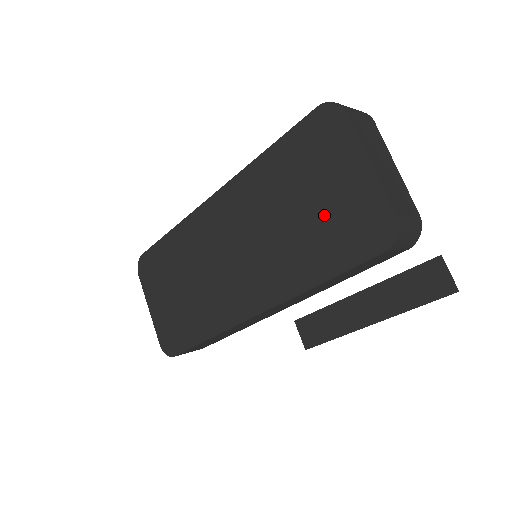
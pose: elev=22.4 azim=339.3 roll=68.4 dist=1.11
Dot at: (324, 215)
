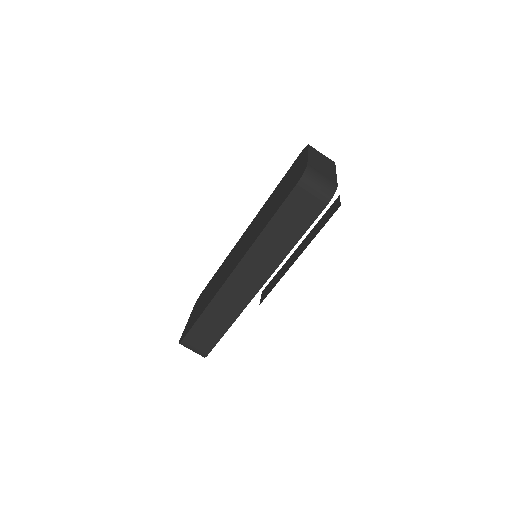
Dot at: (283, 192)
